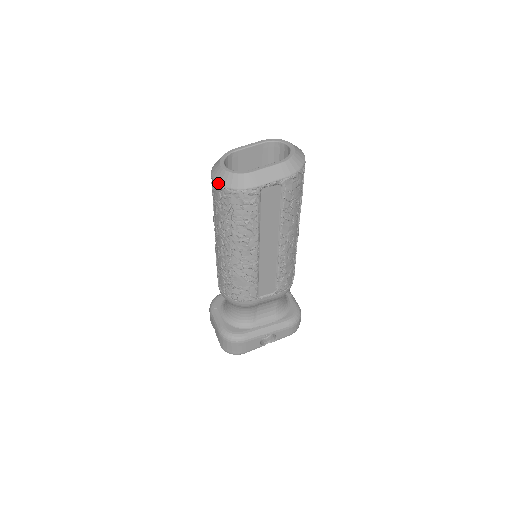
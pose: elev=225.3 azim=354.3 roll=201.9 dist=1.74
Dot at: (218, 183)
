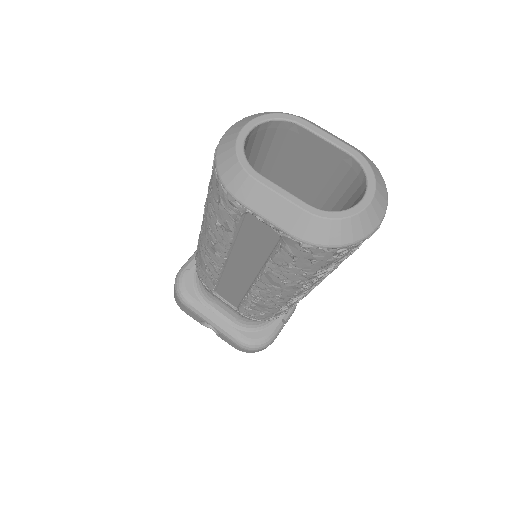
Dot at: (219, 143)
